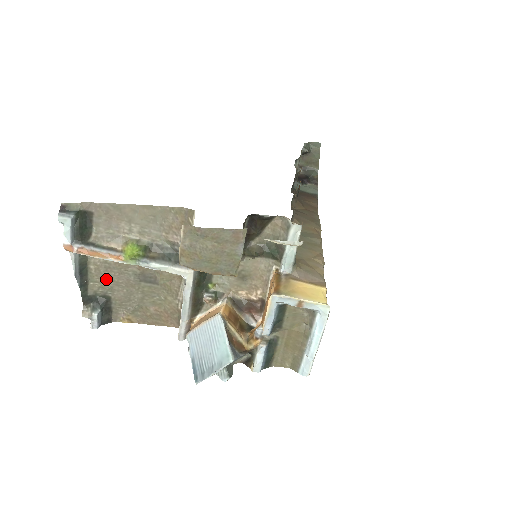
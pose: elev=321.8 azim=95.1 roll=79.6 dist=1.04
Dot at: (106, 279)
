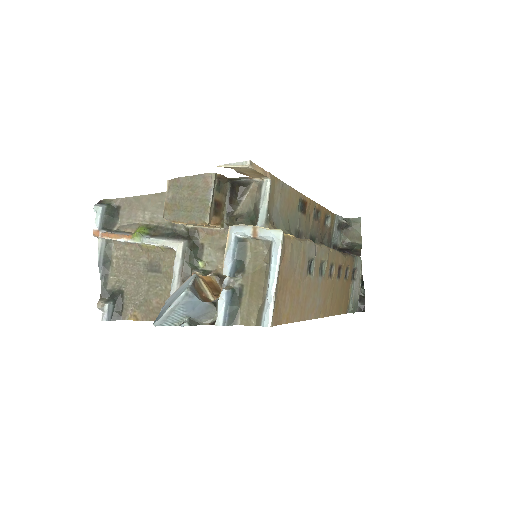
Dot at: (123, 272)
